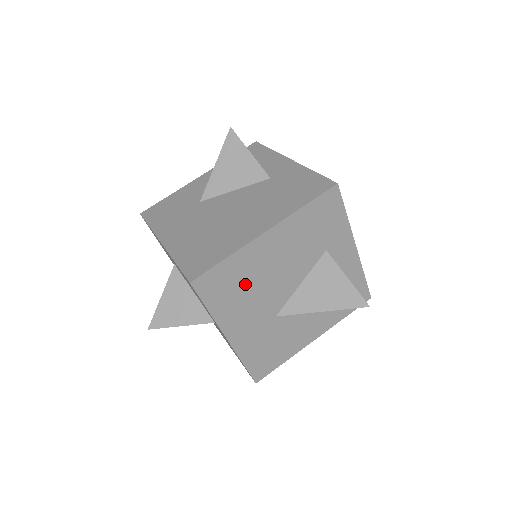
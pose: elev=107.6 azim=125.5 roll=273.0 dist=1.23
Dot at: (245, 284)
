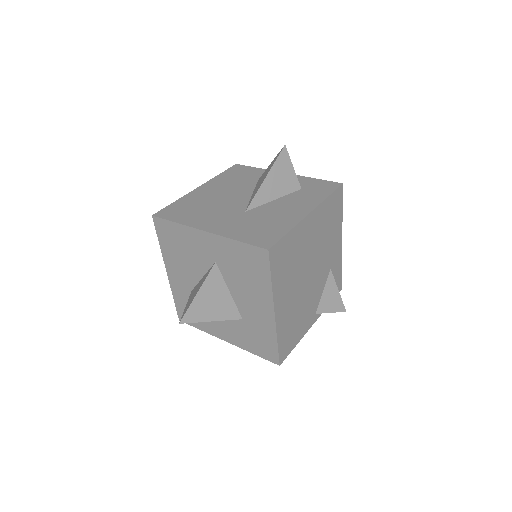
Dot at: (199, 206)
